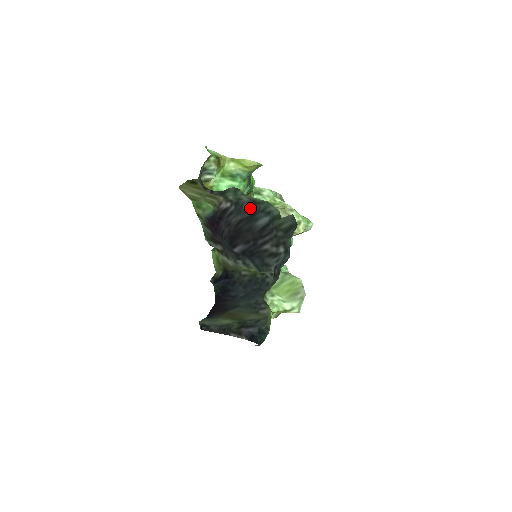
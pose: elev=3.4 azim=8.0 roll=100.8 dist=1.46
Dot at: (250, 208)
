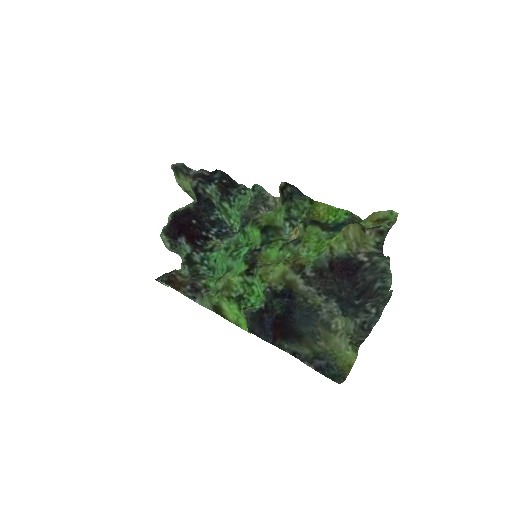
Dot at: (379, 273)
